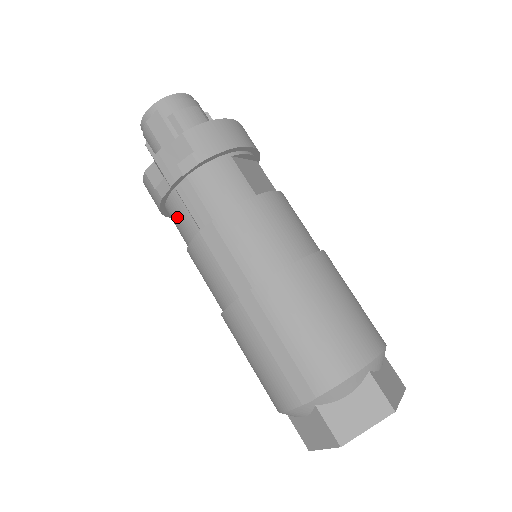
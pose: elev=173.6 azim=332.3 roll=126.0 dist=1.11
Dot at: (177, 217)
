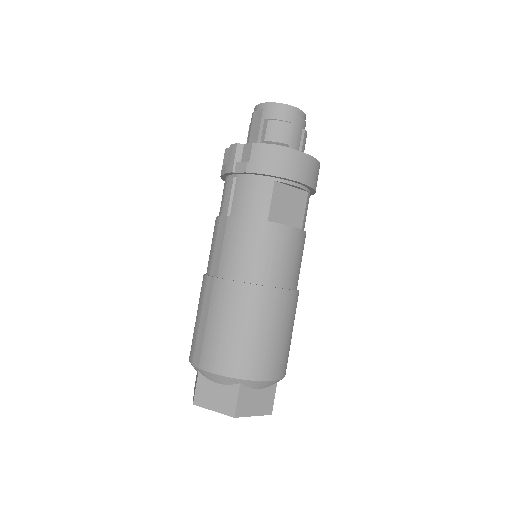
Dot at: occluded
